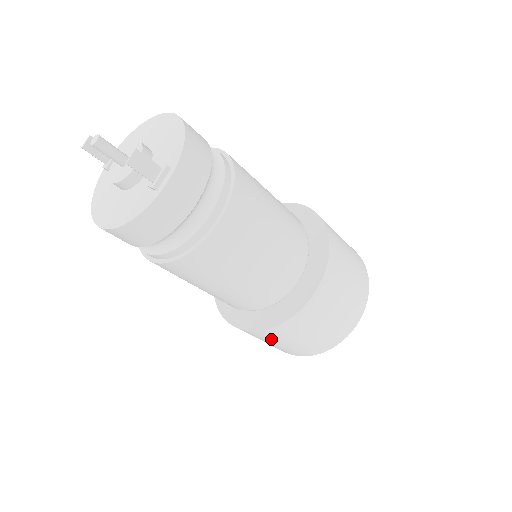
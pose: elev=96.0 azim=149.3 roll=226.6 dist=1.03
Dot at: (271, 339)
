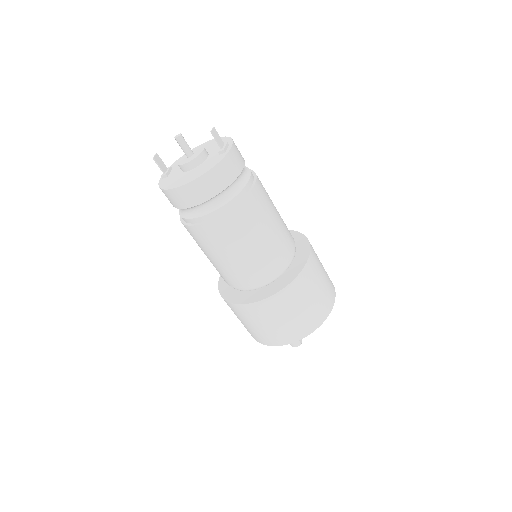
Dot at: (286, 306)
